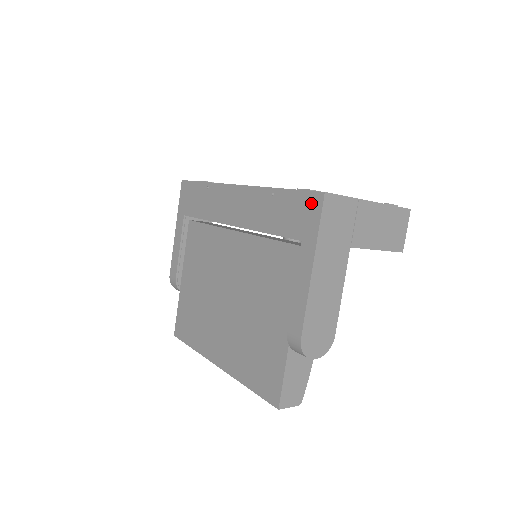
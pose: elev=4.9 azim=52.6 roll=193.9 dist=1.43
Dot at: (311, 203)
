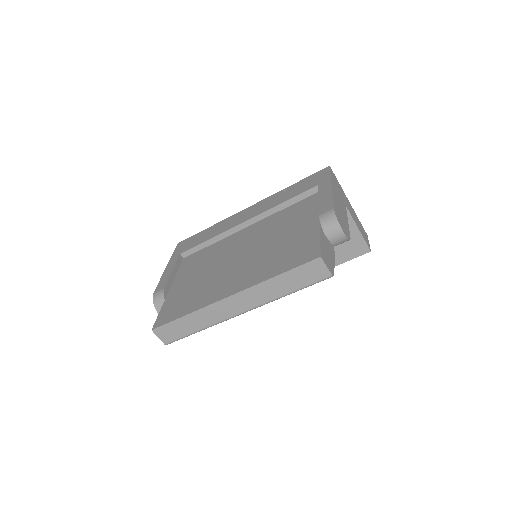
Dot at: (320, 173)
